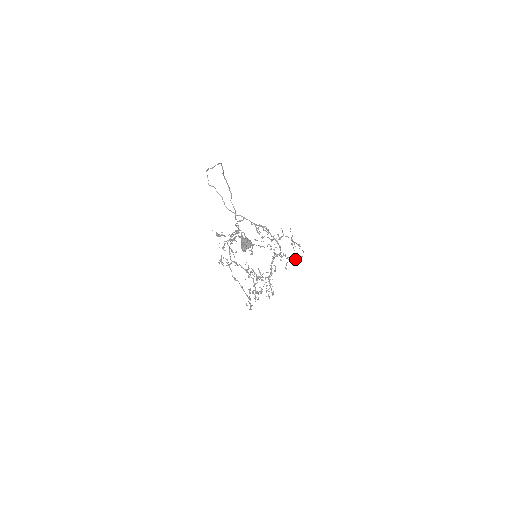
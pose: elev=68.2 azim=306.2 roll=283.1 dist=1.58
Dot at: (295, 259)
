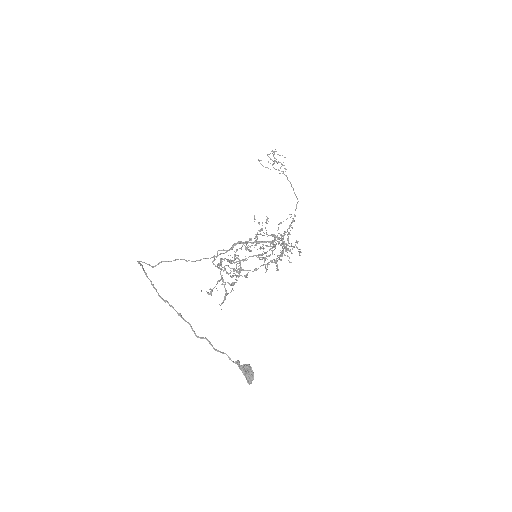
Dot at: (293, 221)
